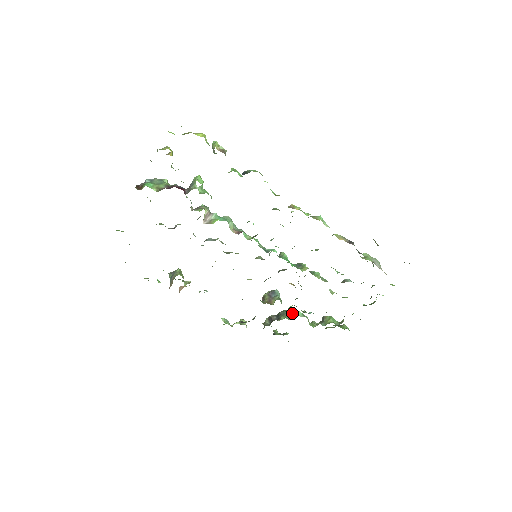
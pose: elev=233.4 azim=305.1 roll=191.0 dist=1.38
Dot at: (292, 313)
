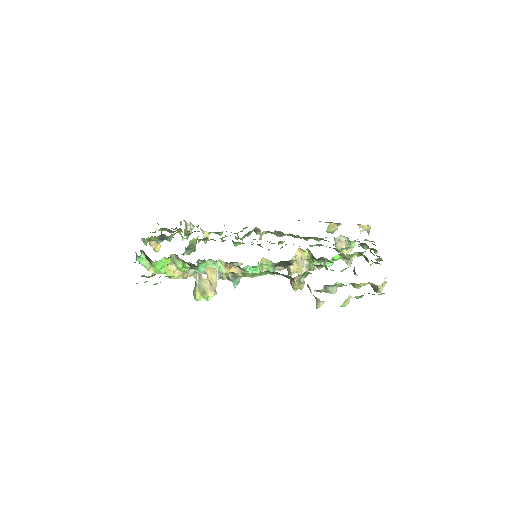
Dot at: occluded
